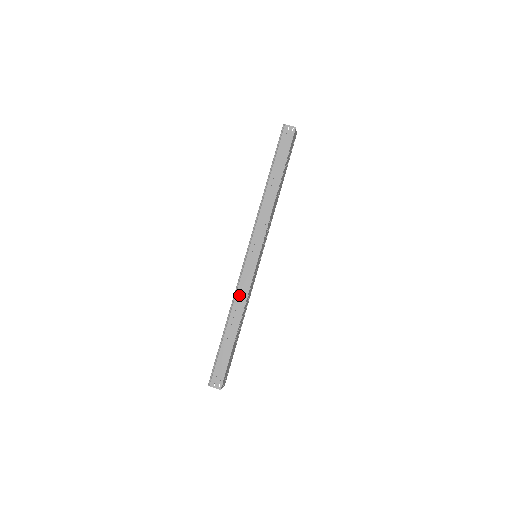
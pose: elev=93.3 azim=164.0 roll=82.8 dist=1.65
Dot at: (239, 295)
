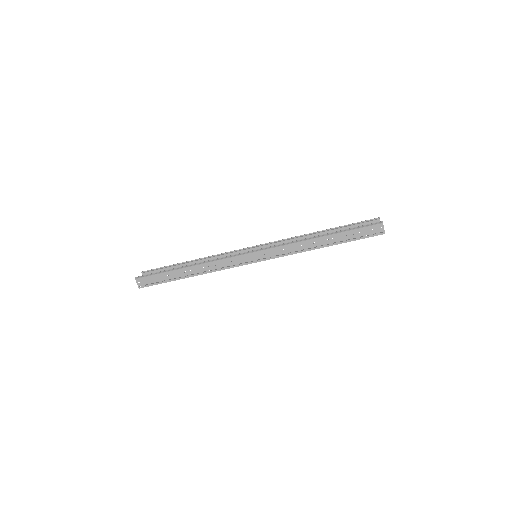
Dot at: (216, 264)
